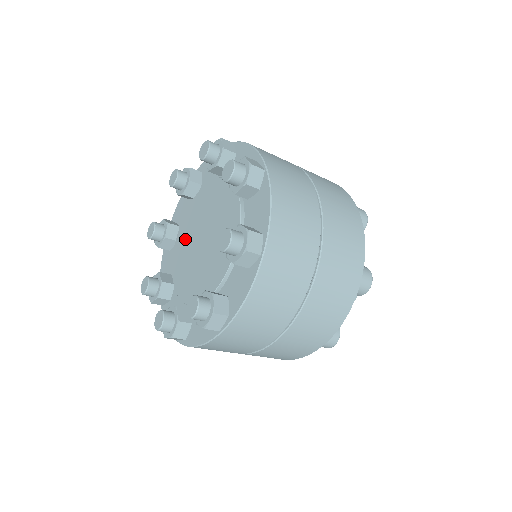
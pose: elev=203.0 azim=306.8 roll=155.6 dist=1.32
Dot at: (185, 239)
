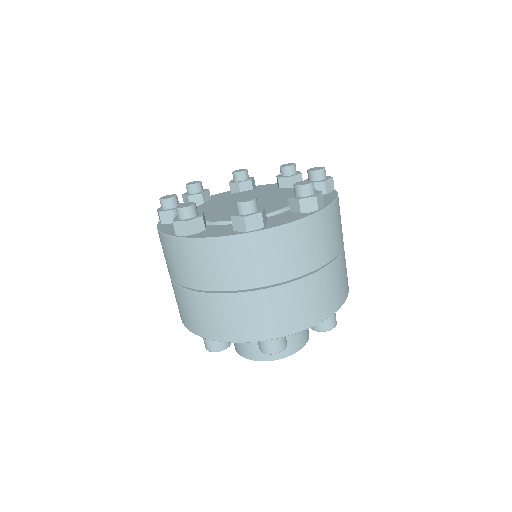
Dot at: (211, 209)
